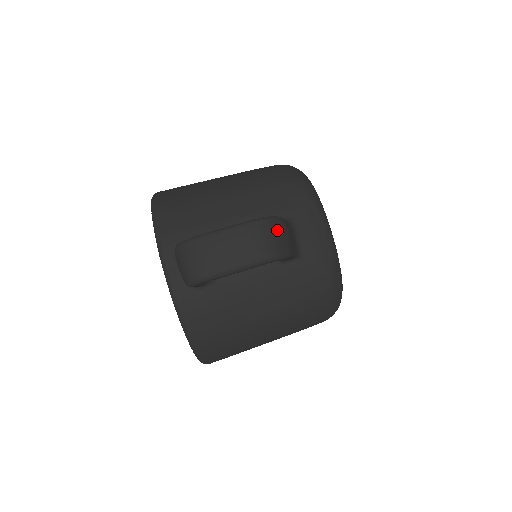
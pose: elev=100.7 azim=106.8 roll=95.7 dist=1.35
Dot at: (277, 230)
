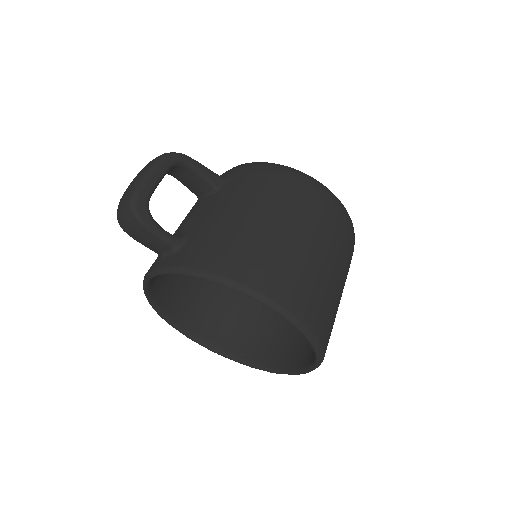
Dot at: occluded
